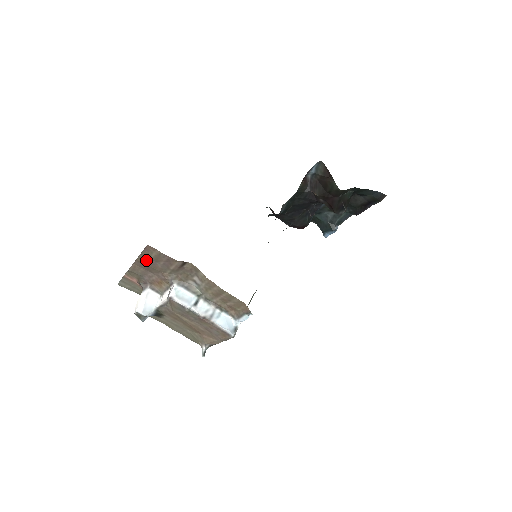
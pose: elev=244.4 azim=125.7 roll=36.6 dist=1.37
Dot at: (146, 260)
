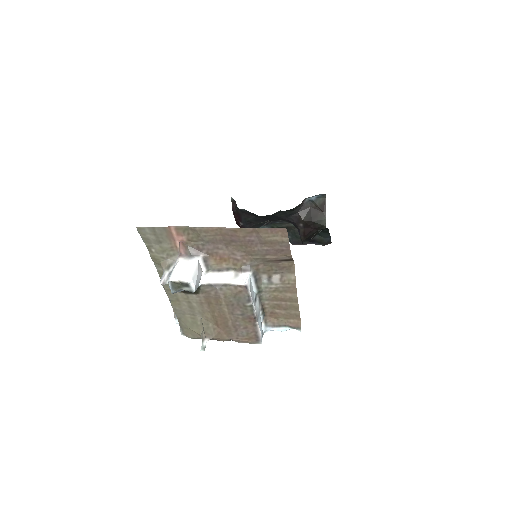
Dot at: (249, 235)
